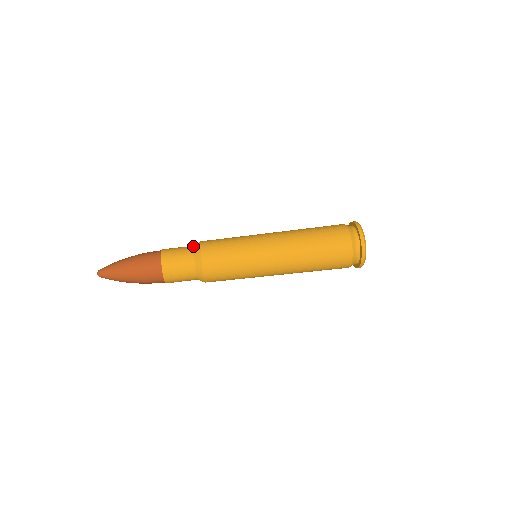
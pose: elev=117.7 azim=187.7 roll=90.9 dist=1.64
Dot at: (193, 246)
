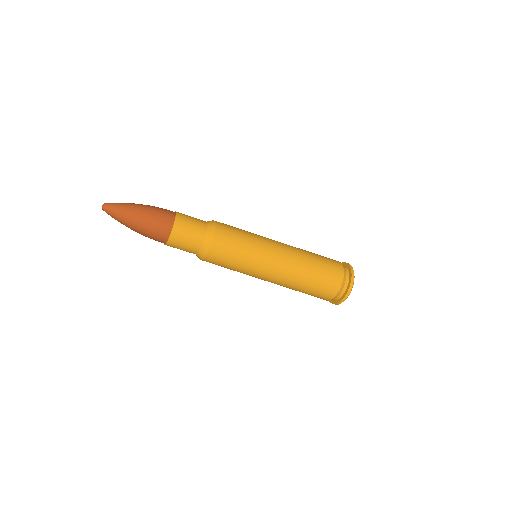
Dot at: (207, 223)
